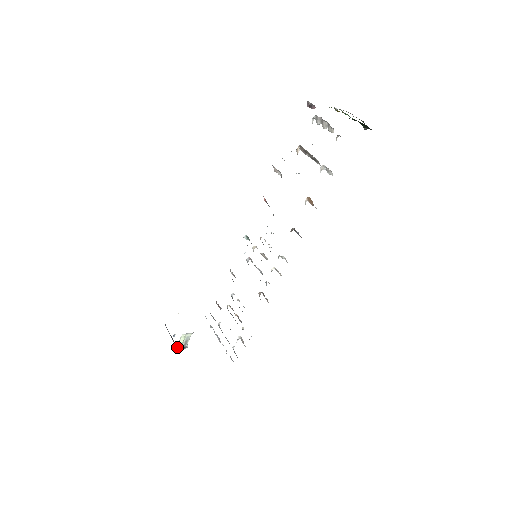
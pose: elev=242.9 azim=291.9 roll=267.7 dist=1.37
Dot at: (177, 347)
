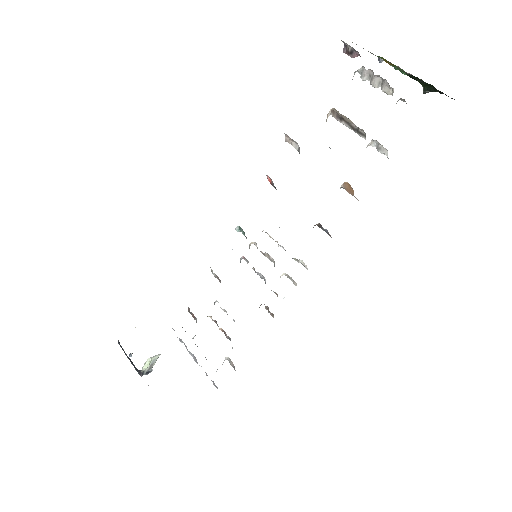
Dot at: (139, 373)
